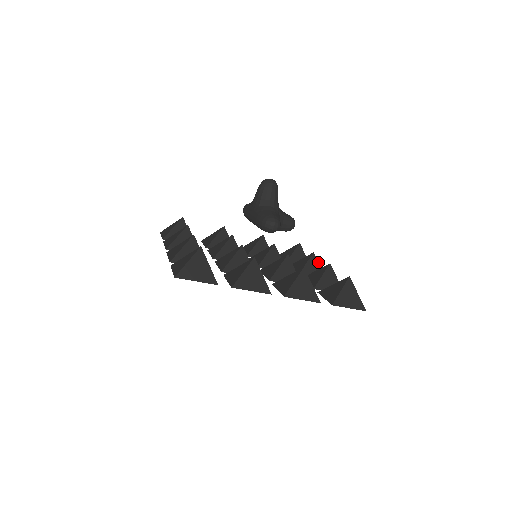
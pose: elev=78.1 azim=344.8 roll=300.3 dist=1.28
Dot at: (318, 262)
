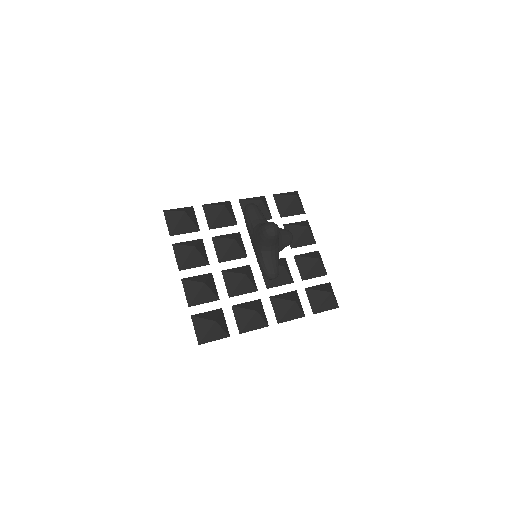
Dot at: (310, 232)
